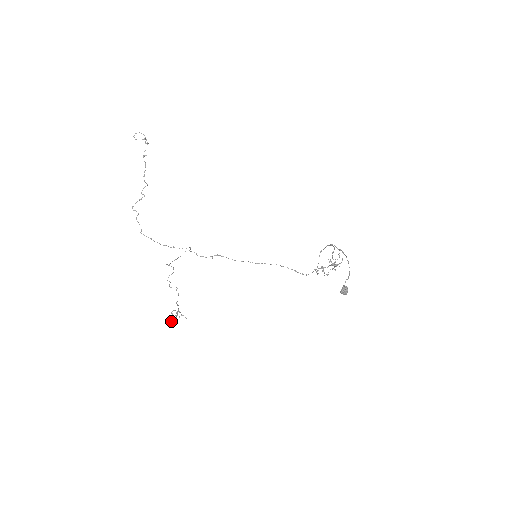
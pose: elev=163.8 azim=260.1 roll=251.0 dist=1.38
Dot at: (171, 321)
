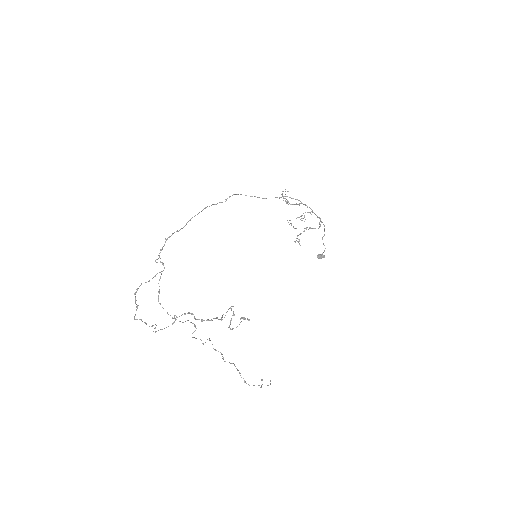
Dot at: (253, 385)
